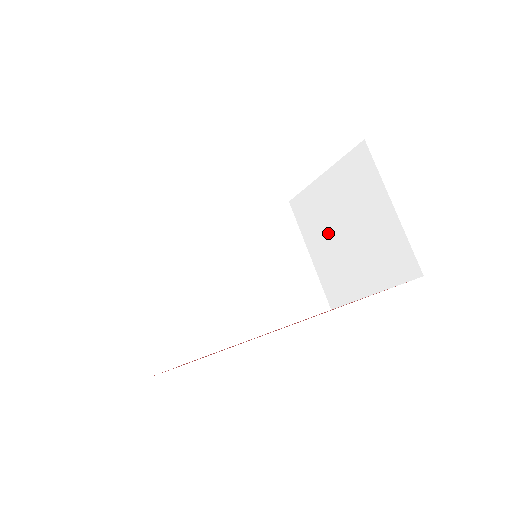
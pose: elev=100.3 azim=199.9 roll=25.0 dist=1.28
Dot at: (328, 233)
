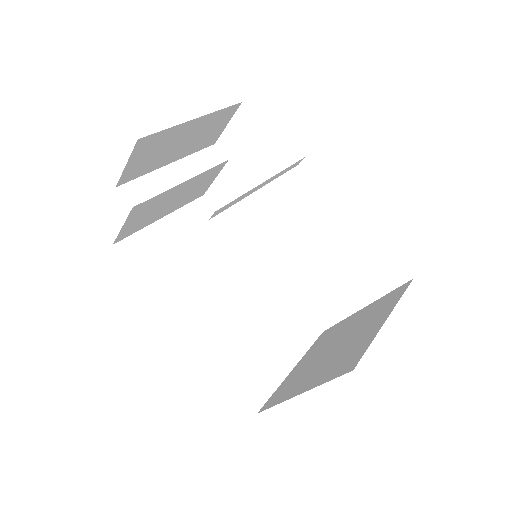
Dot at: (323, 349)
